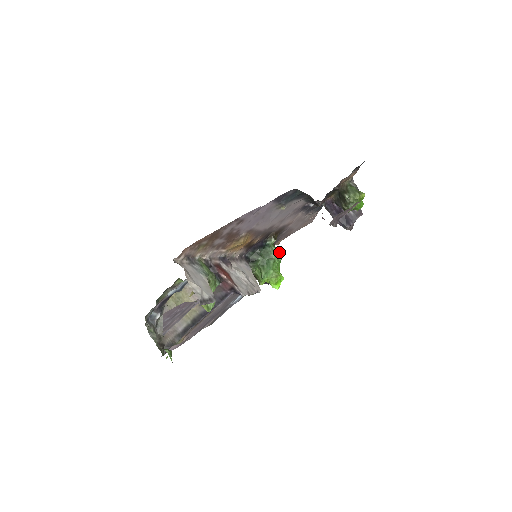
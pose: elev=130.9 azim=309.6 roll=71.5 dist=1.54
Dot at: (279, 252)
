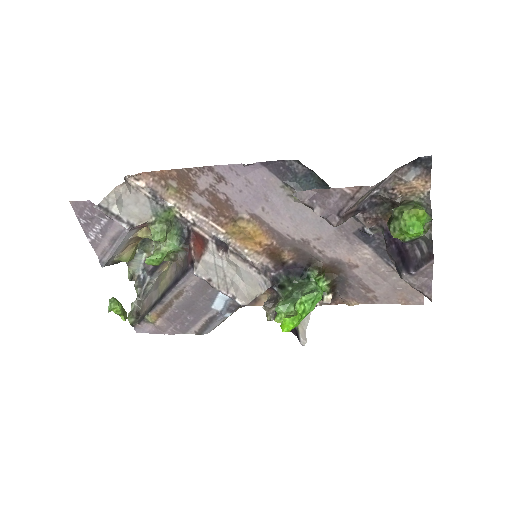
Dot at: (315, 289)
